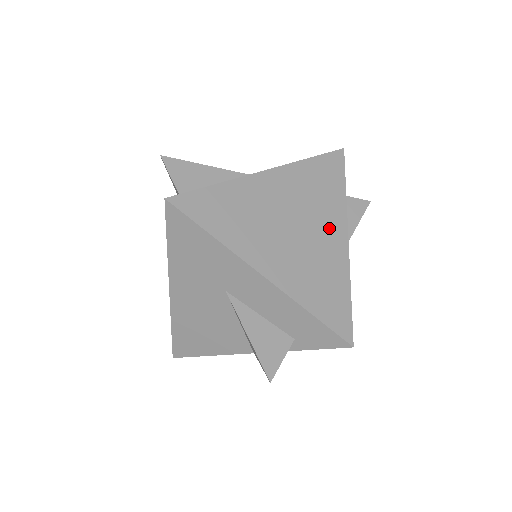
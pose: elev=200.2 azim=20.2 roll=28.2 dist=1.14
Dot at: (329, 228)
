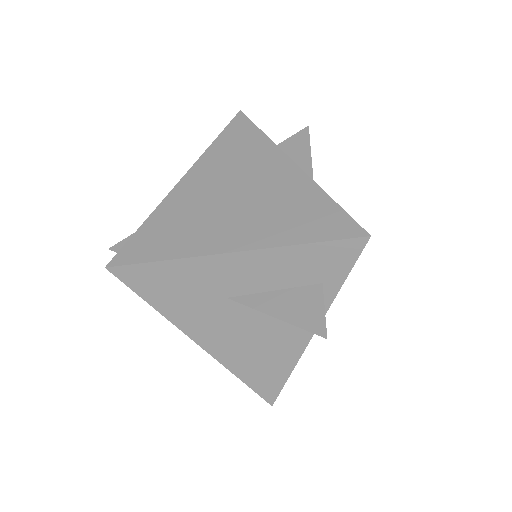
Dot at: (269, 170)
